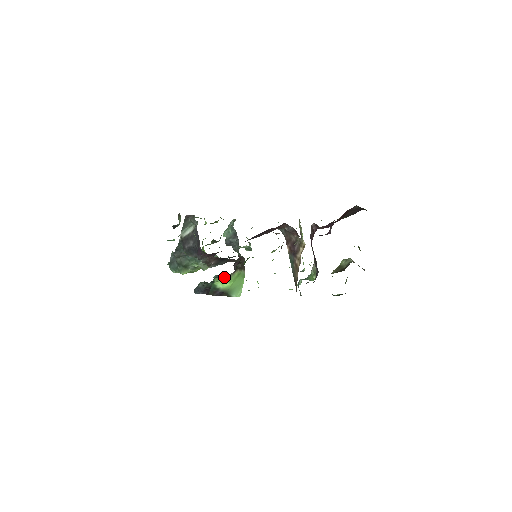
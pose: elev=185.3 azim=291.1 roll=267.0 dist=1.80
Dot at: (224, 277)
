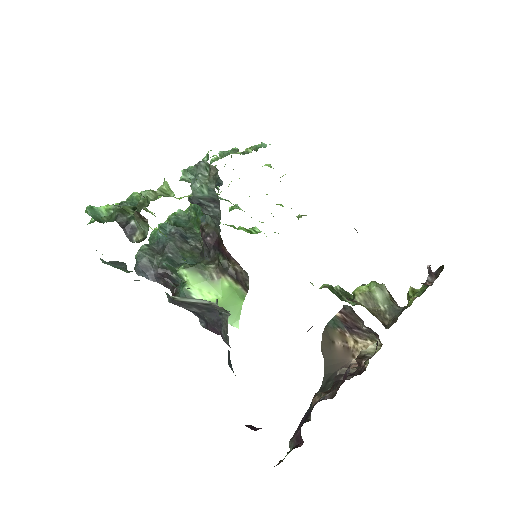
Dot at: (200, 277)
